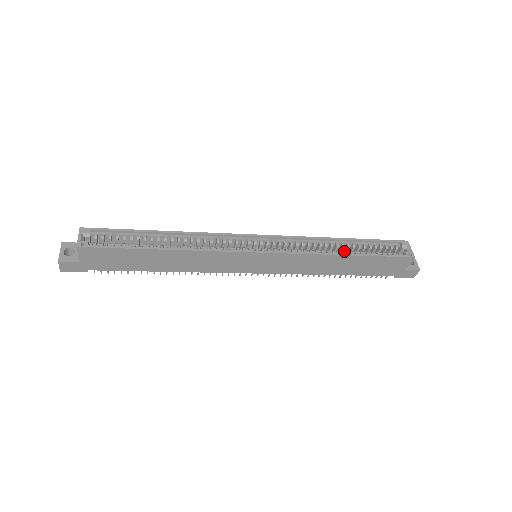
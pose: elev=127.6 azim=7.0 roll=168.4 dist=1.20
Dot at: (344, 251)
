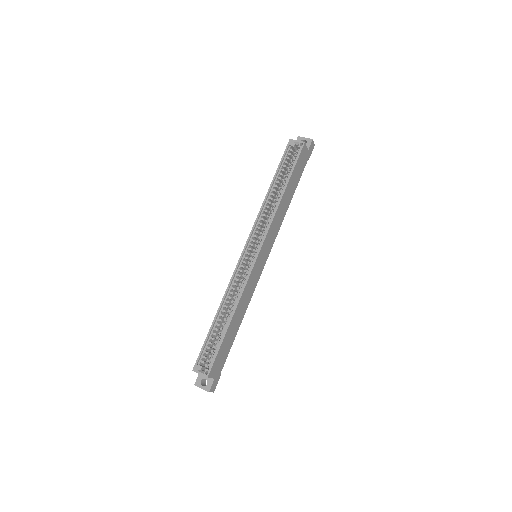
Dot at: (279, 192)
